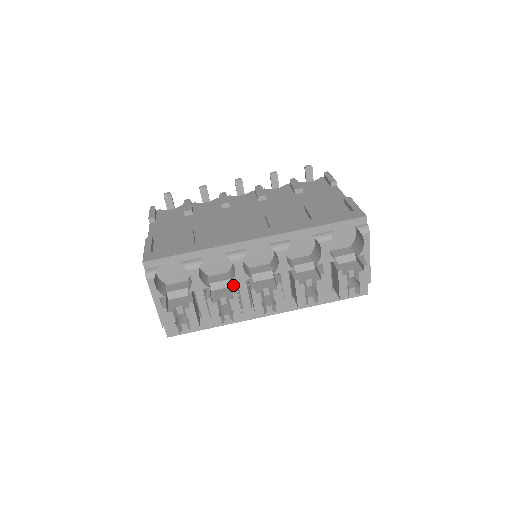
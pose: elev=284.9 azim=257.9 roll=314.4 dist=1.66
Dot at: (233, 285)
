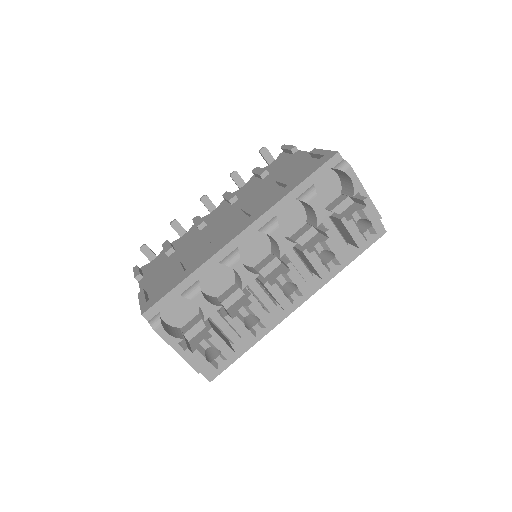
Dot at: (244, 291)
